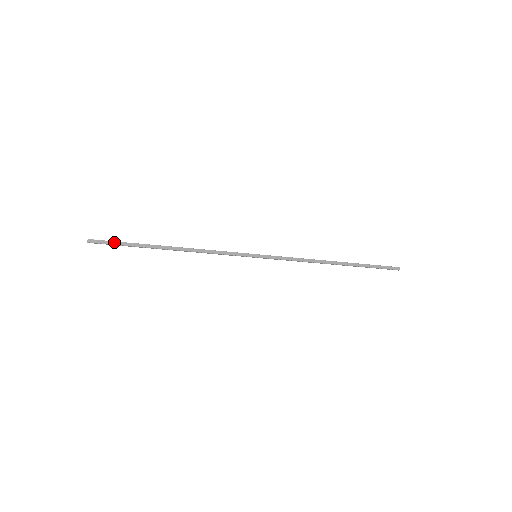
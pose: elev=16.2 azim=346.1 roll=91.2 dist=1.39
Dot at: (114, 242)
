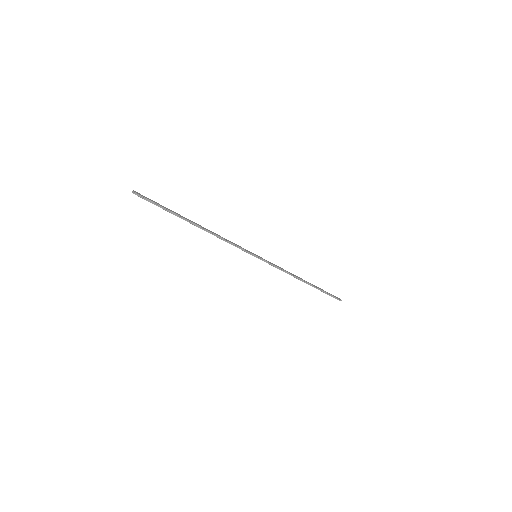
Dot at: (155, 202)
